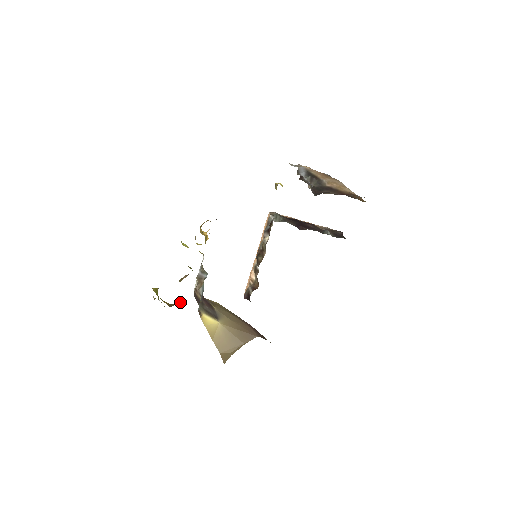
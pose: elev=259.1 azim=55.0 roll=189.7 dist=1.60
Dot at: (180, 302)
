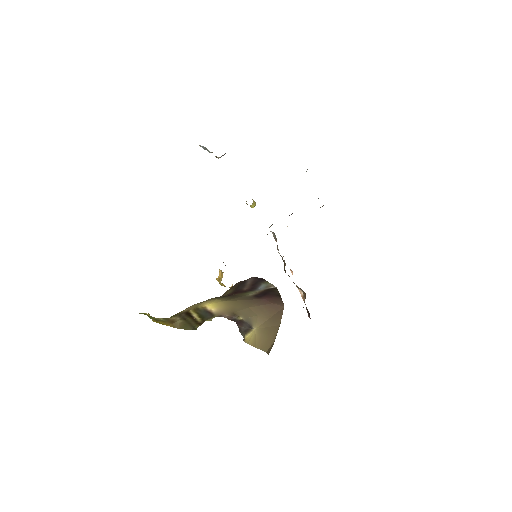
Dot at: (187, 320)
